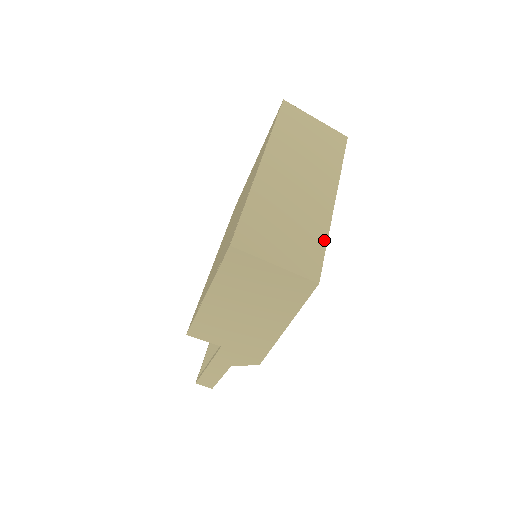
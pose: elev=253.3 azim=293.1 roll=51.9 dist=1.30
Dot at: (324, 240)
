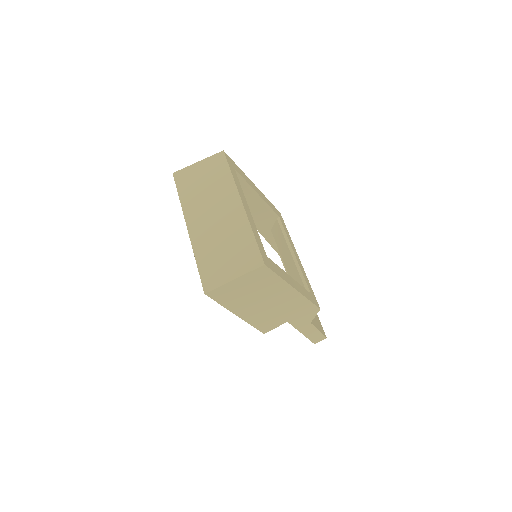
Dot at: (251, 235)
